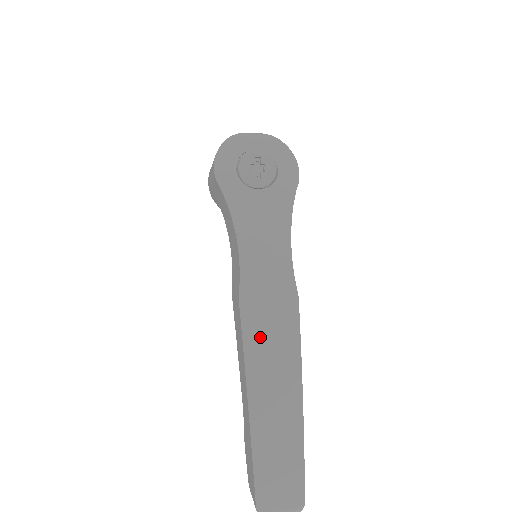
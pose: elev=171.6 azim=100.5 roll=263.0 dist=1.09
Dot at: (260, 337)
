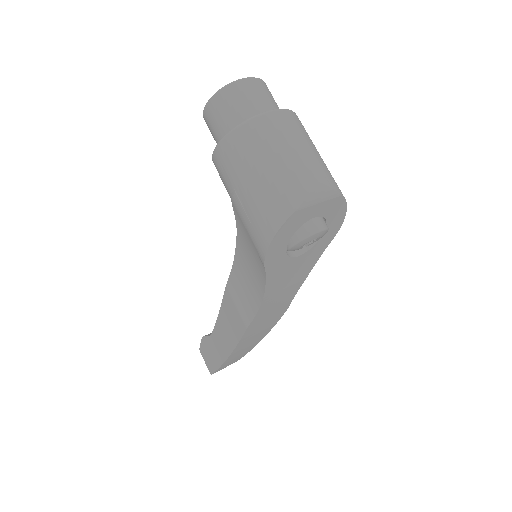
Dot at: (251, 336)
